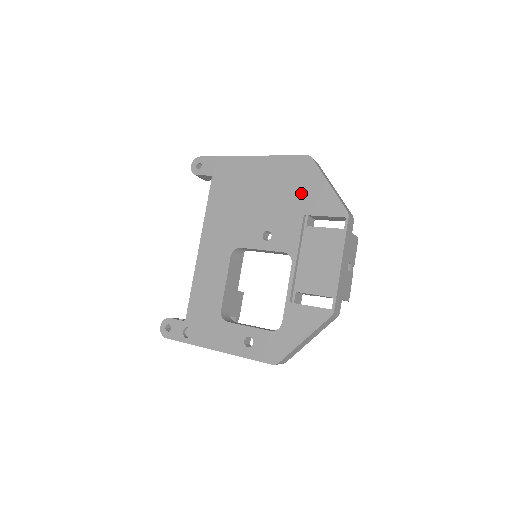
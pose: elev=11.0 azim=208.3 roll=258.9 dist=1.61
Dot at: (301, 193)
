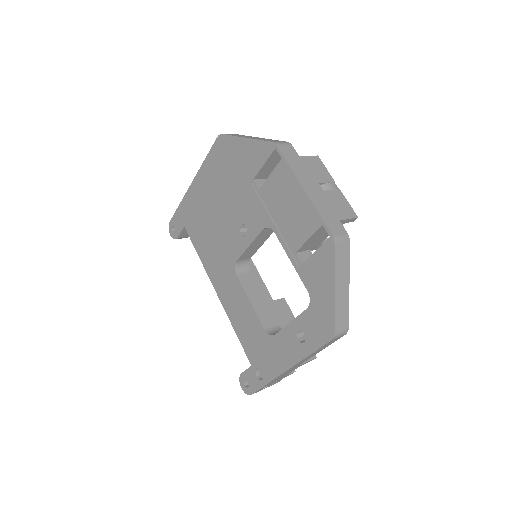
Dot at: (236, 169)
